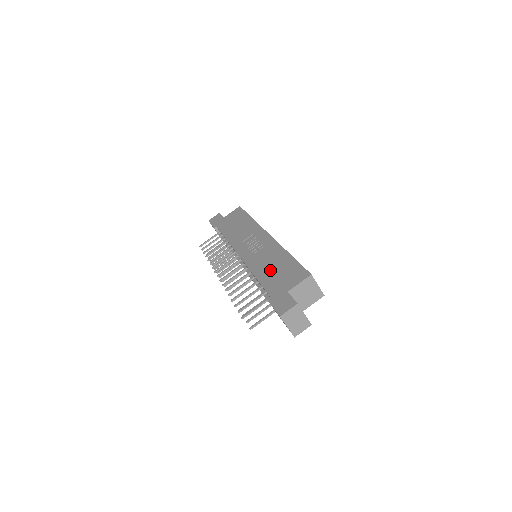
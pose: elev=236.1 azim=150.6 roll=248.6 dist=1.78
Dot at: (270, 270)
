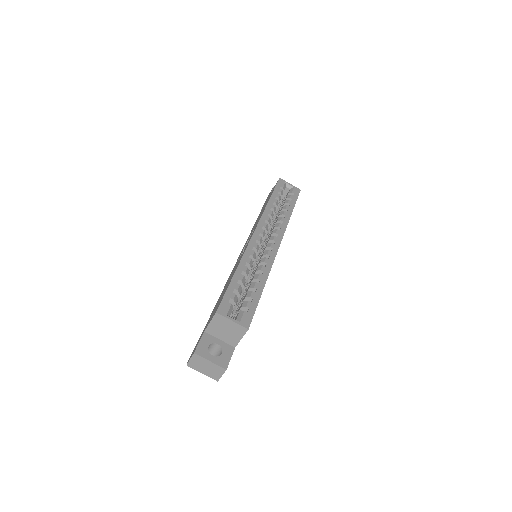
Dot at: occluded
